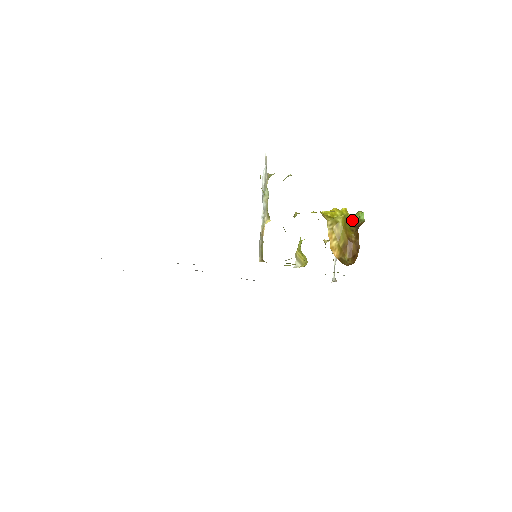
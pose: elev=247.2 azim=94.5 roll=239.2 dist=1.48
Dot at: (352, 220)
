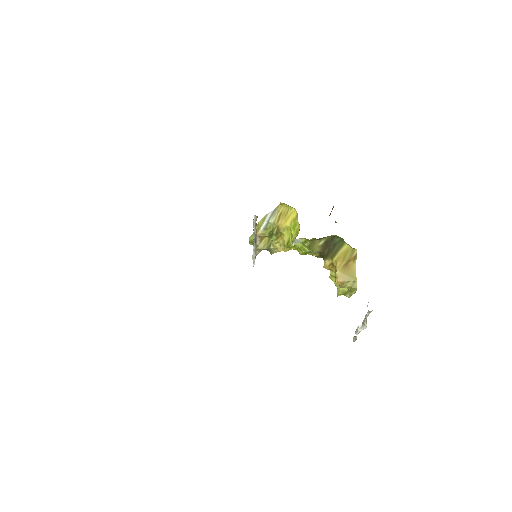
Dot at: occluded
